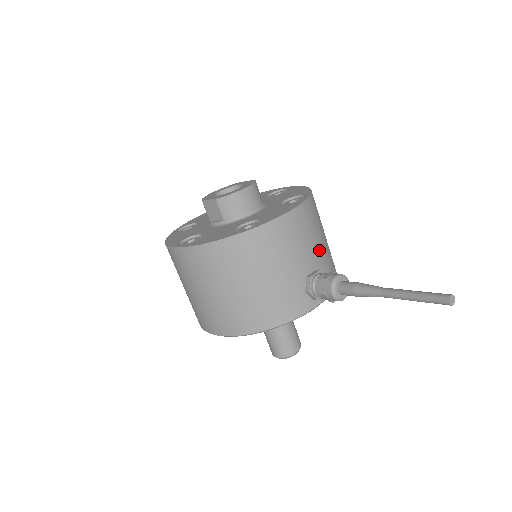
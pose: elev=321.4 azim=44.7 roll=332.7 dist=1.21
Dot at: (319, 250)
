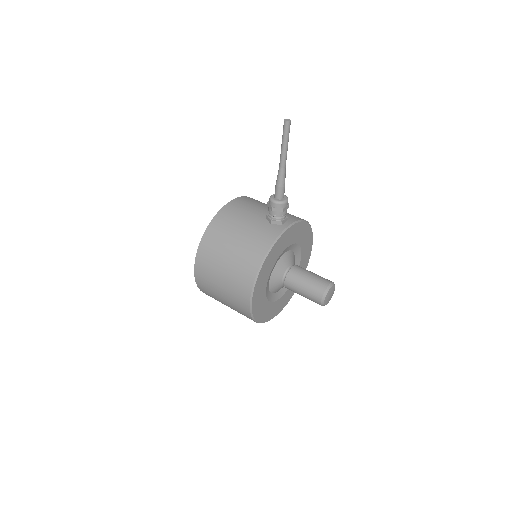
Dot at: occluded
